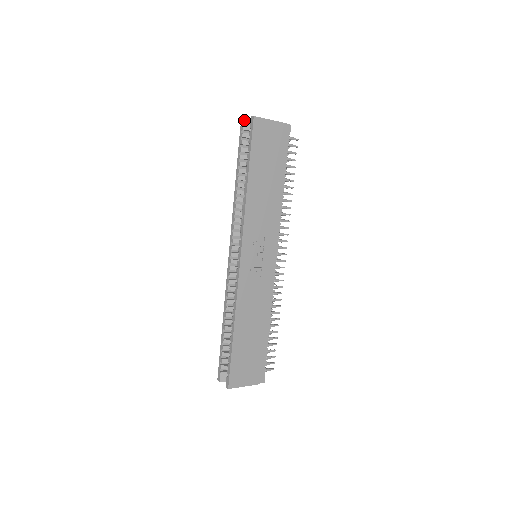
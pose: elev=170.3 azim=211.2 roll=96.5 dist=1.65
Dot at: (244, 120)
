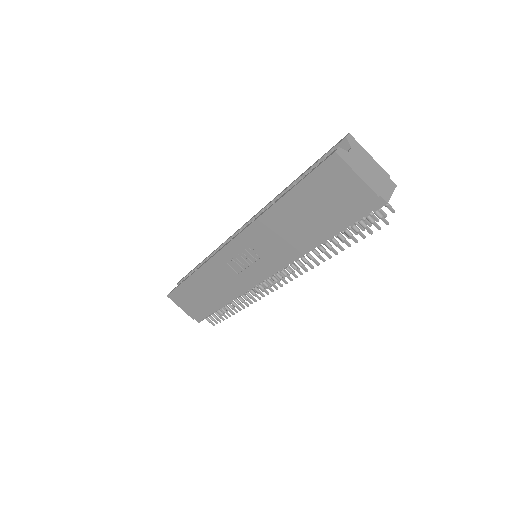
Dot at: (344, 139)
